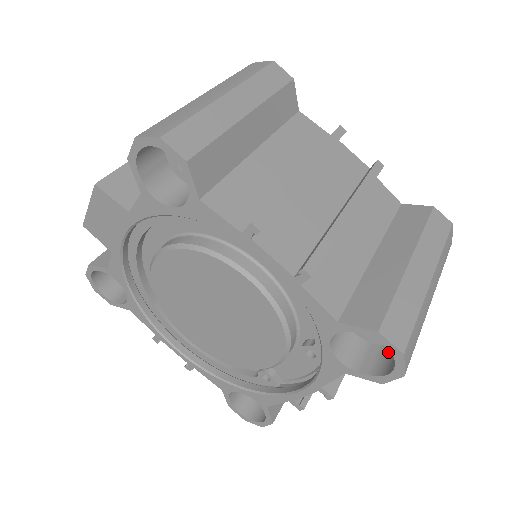
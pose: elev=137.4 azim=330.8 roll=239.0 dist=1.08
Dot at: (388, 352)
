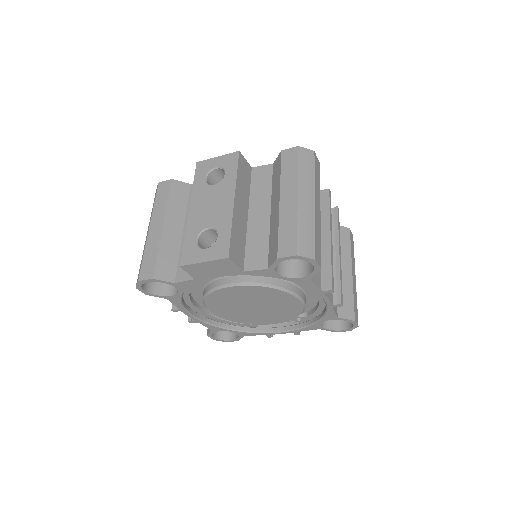
Dot at: occluded
